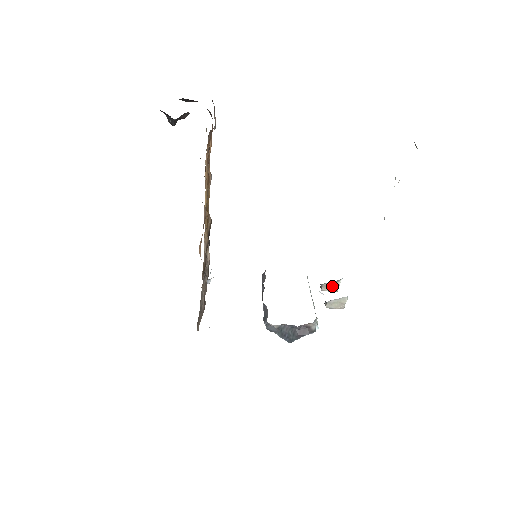
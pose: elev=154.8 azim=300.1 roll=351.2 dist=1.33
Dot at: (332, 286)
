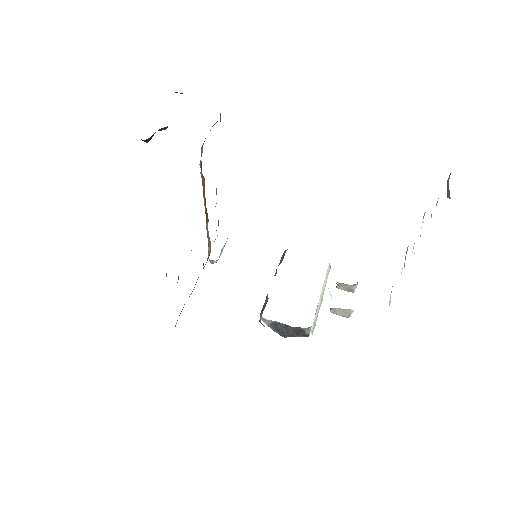
Dot at: (348, 287)
